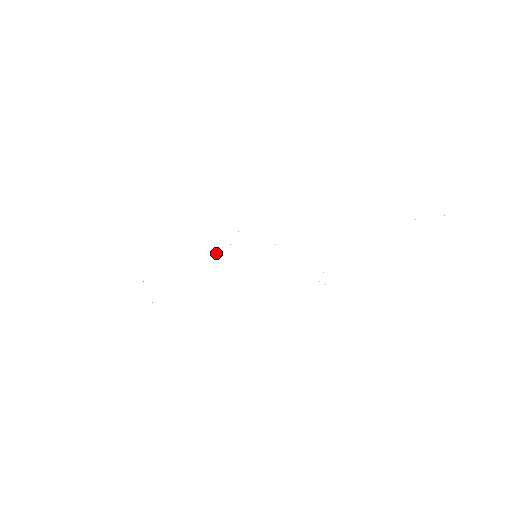
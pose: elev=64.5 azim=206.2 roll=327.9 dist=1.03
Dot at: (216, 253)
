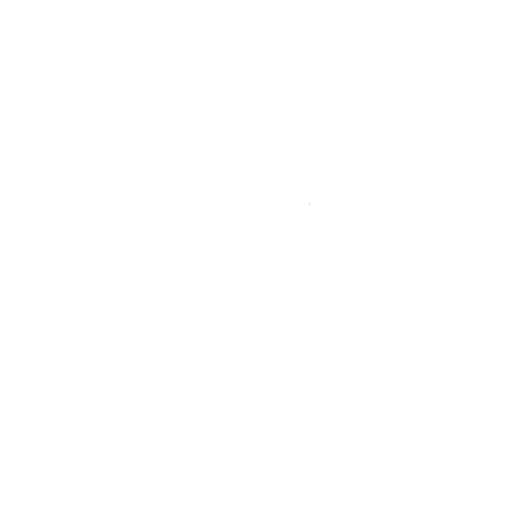
Dot at: occluded
